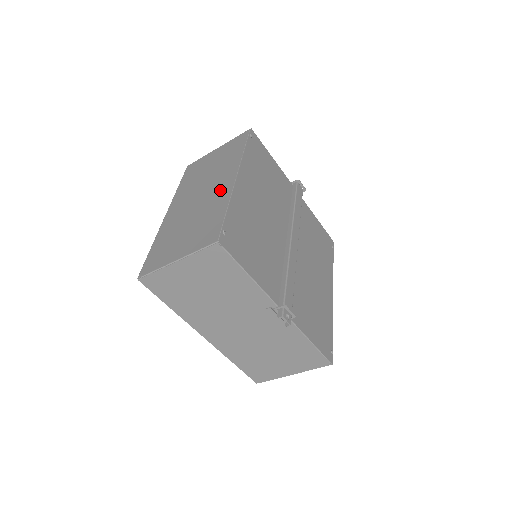
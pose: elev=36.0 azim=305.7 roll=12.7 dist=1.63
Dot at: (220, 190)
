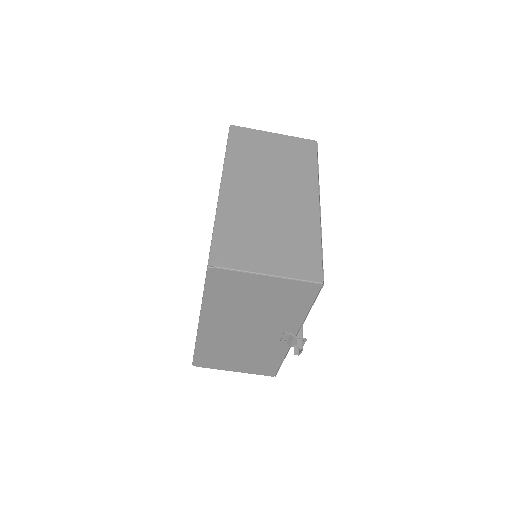
Dot at: (302, 207)
